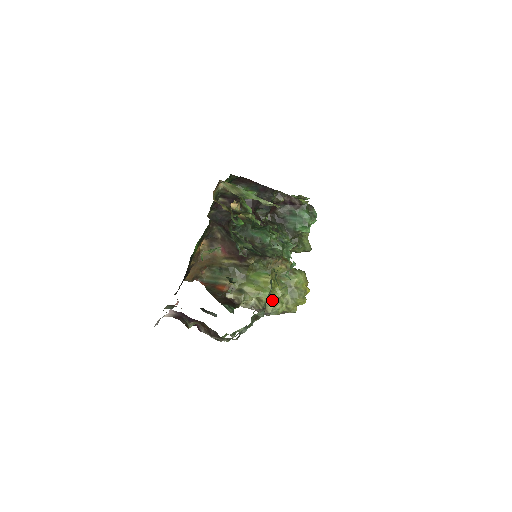
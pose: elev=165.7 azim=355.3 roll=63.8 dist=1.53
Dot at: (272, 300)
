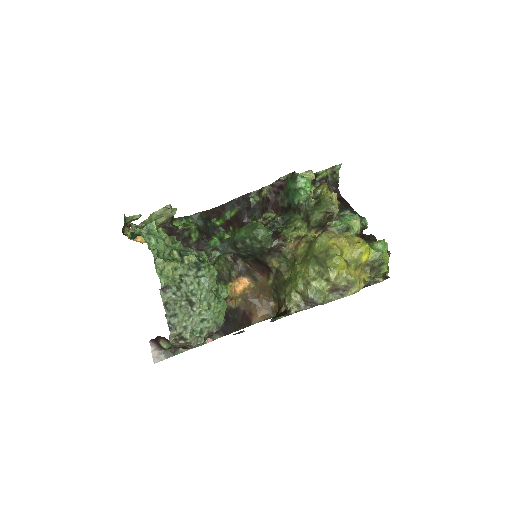
Dot at: (304, 284)
